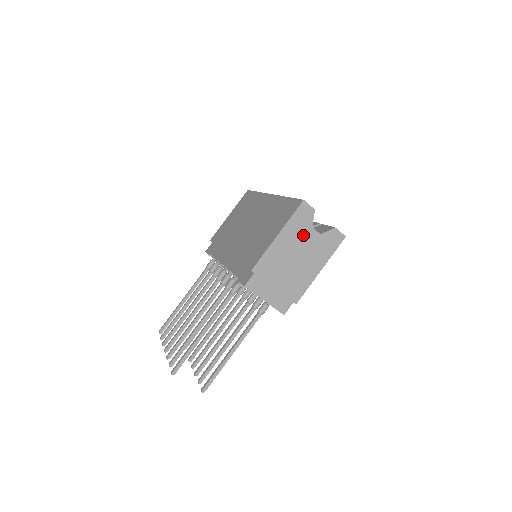
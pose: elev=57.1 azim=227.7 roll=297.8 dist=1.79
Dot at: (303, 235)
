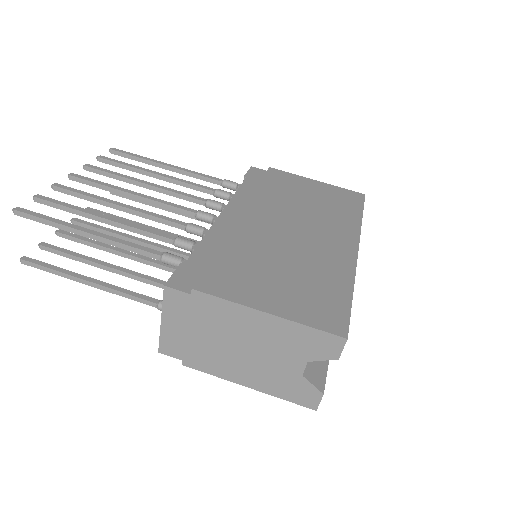
Dot at: (288, 351)
